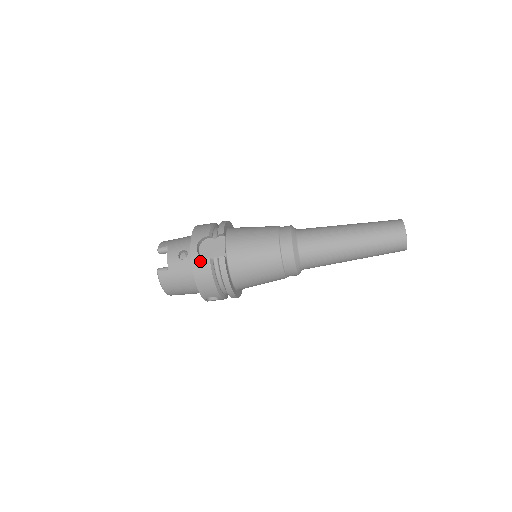
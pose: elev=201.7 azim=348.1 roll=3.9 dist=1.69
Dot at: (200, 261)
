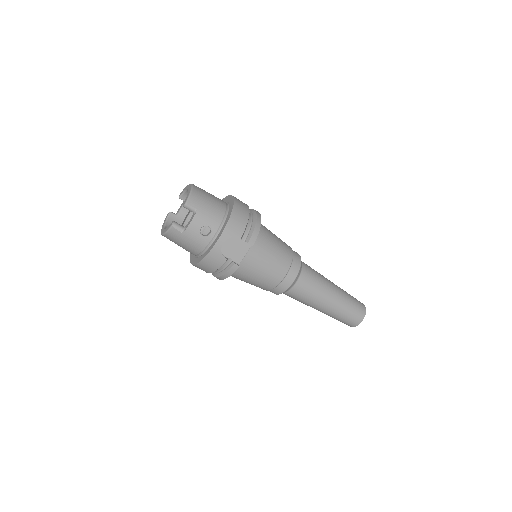
Dot at: (218, 256)
